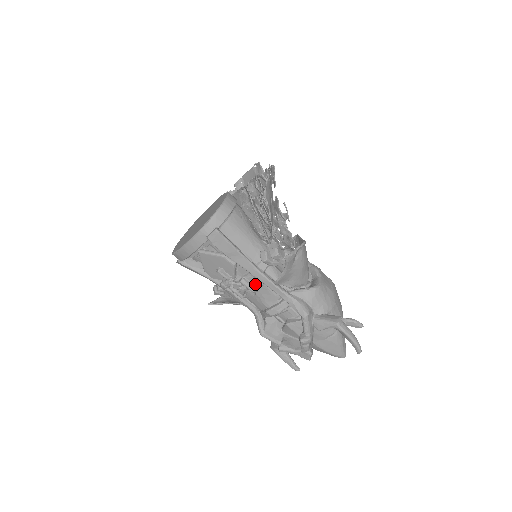
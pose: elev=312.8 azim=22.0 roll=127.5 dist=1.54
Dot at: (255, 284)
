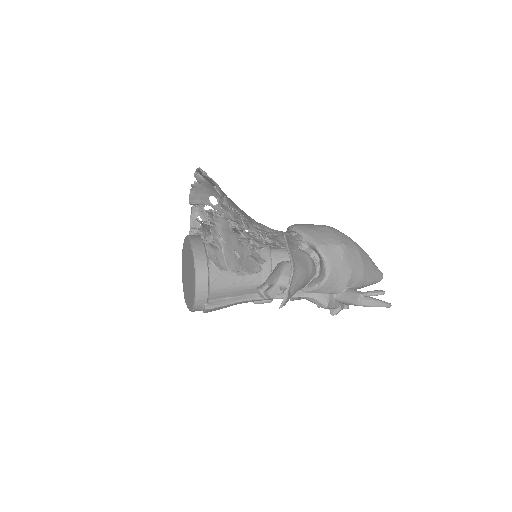
Dot at: occluded
